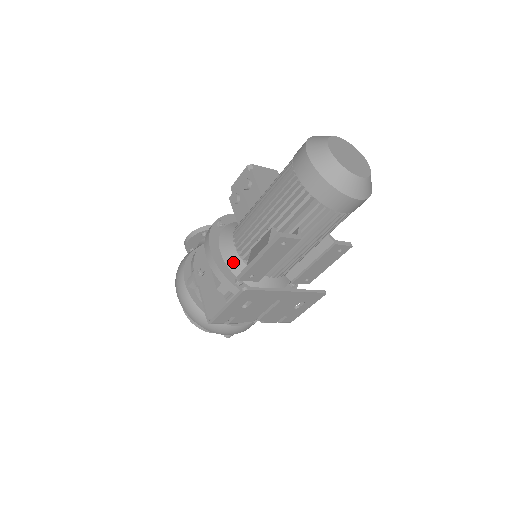
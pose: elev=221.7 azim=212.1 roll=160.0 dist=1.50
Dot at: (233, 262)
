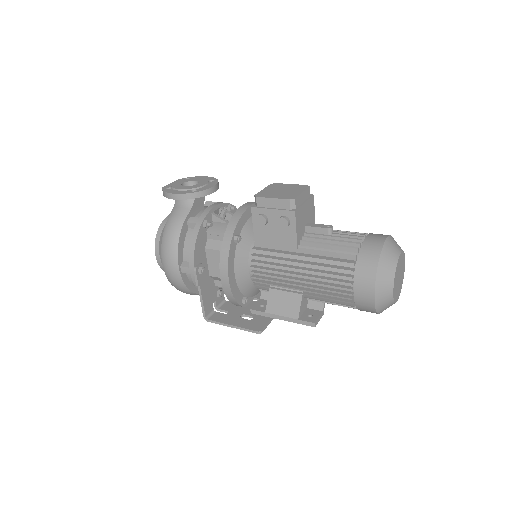
Dot at: (244, 283)
